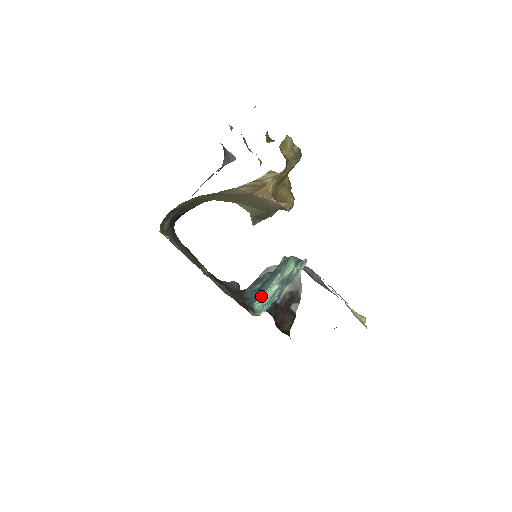
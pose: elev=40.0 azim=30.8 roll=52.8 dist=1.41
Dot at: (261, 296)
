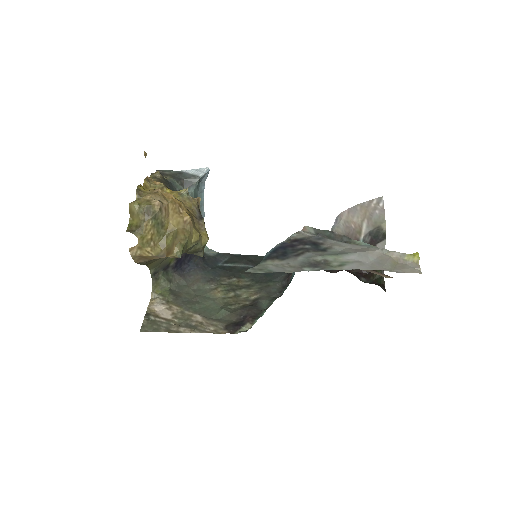
Dot at: occluded
